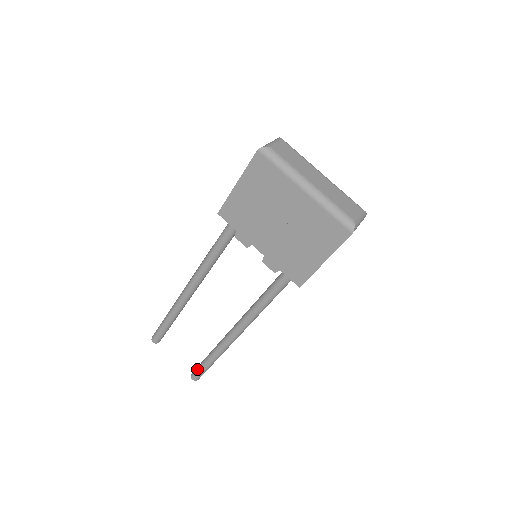
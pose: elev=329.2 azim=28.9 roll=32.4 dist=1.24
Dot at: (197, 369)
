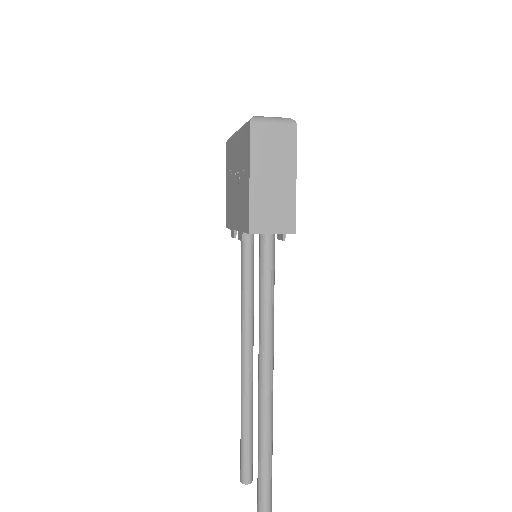
Dot at: occluded
